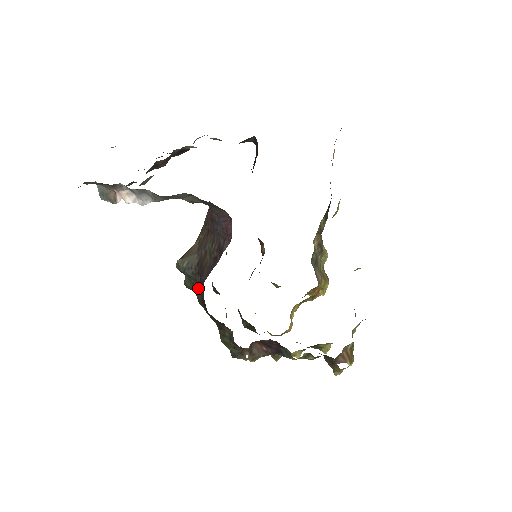
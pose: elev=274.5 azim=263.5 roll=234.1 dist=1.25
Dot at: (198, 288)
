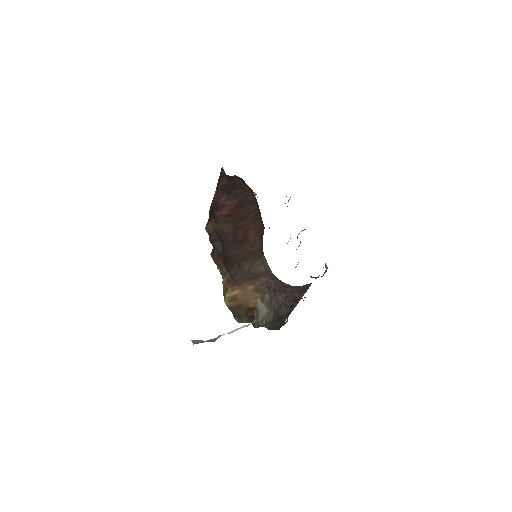
Dot at: (274, 326)
